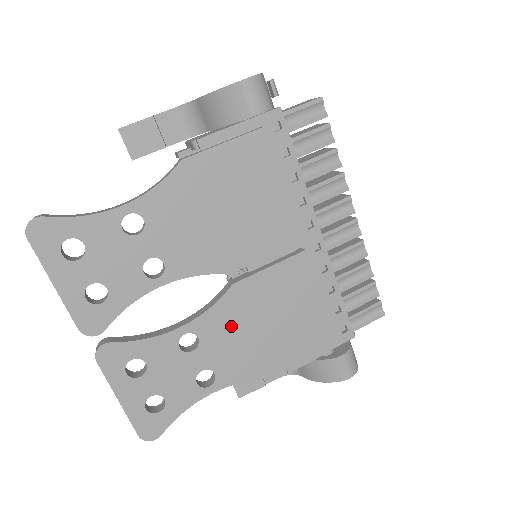
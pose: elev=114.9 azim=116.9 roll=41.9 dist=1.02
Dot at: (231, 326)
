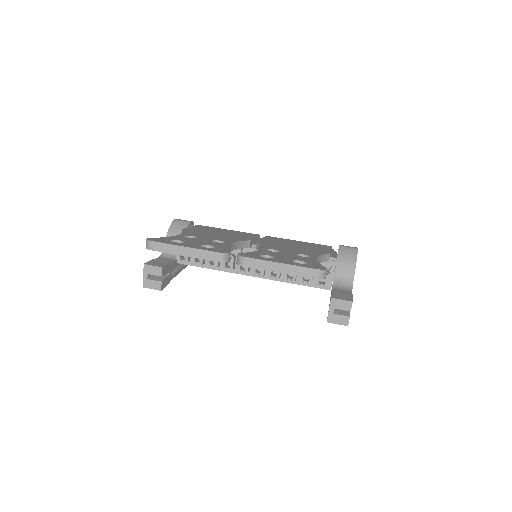
Dot at: (280, 247)
